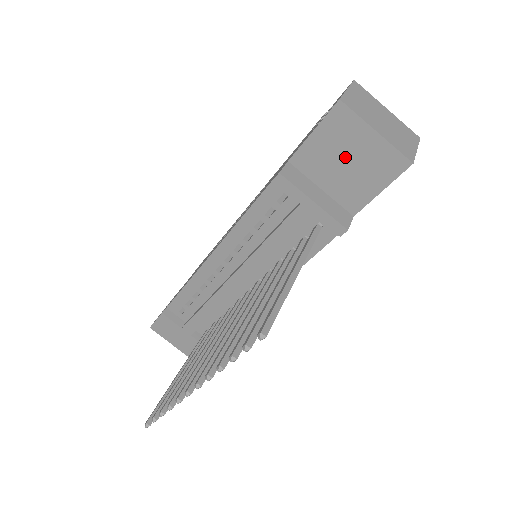
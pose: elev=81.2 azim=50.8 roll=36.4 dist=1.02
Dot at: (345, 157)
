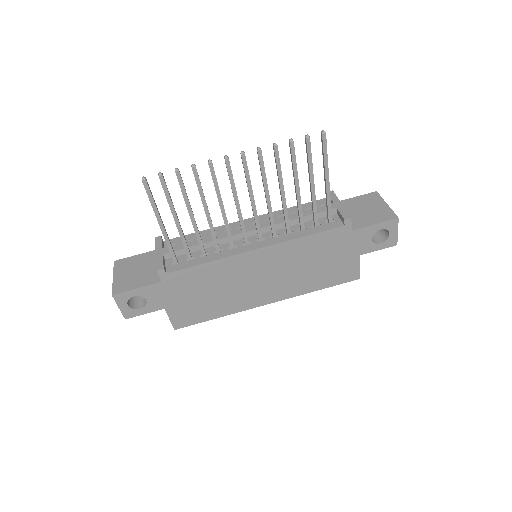
Dot at: (365, 208)
